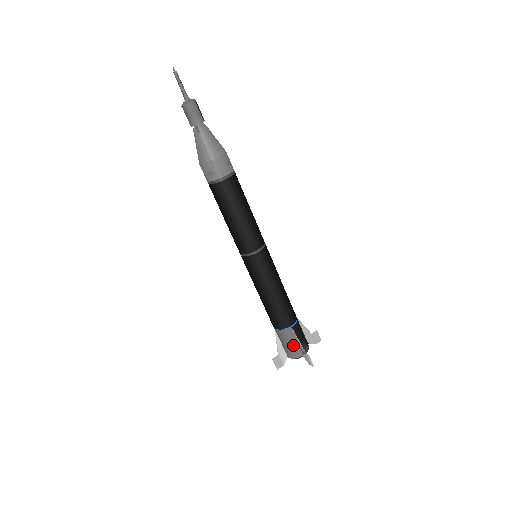
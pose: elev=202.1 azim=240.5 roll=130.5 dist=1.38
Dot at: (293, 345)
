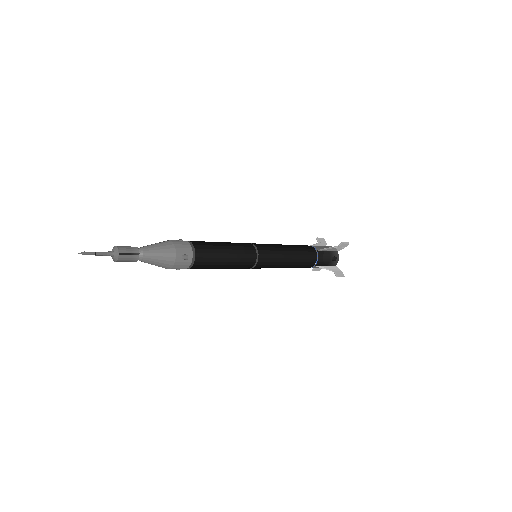
Dot at: occluded
